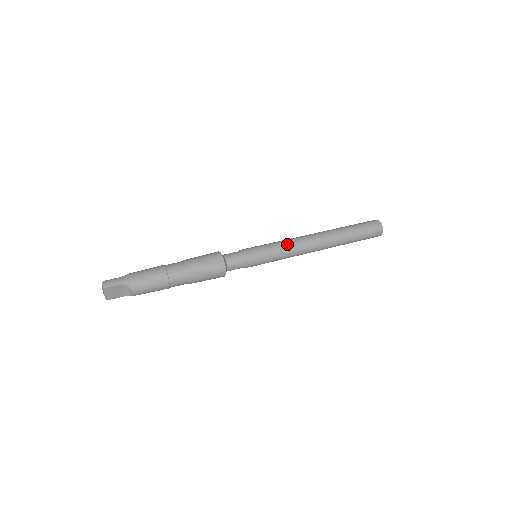
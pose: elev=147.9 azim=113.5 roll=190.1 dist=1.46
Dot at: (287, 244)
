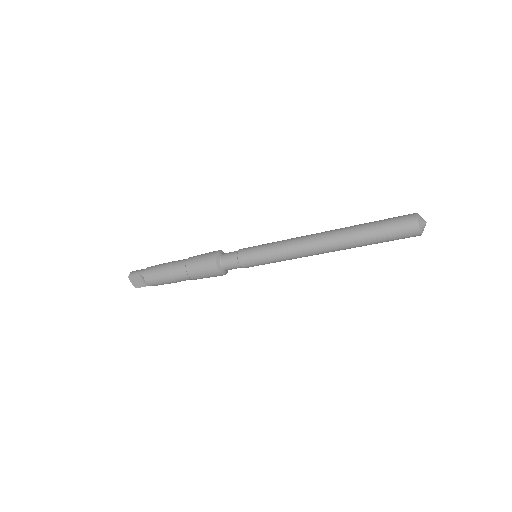
Dot at: (284, 242)
